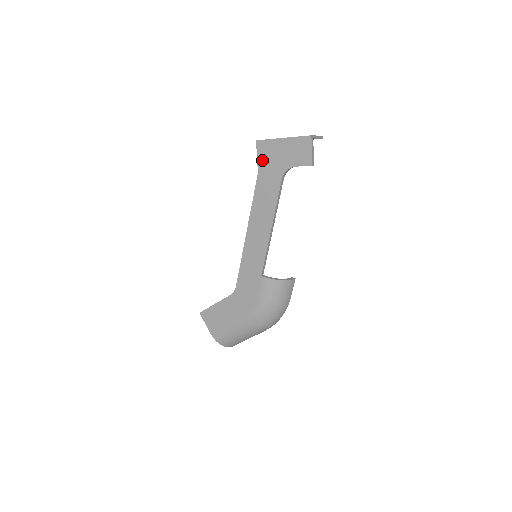
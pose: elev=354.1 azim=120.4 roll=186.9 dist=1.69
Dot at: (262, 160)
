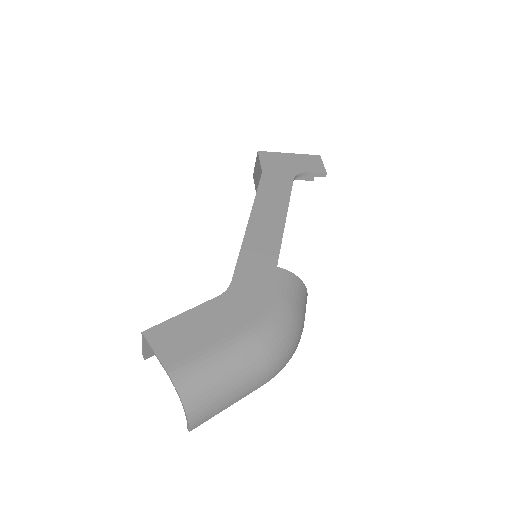
Dot at: (267, 164)
